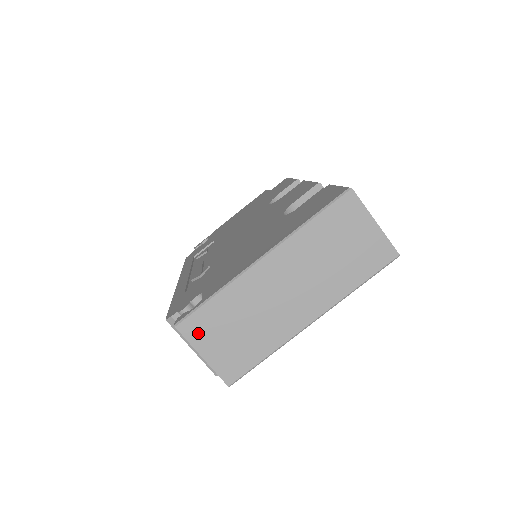
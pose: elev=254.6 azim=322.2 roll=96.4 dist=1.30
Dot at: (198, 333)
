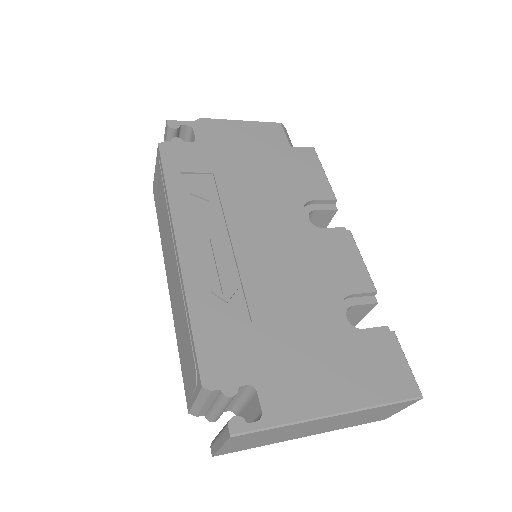
Dot at: (239, 440)
